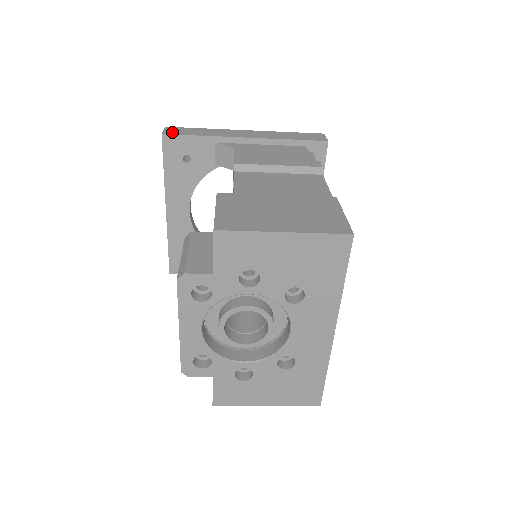
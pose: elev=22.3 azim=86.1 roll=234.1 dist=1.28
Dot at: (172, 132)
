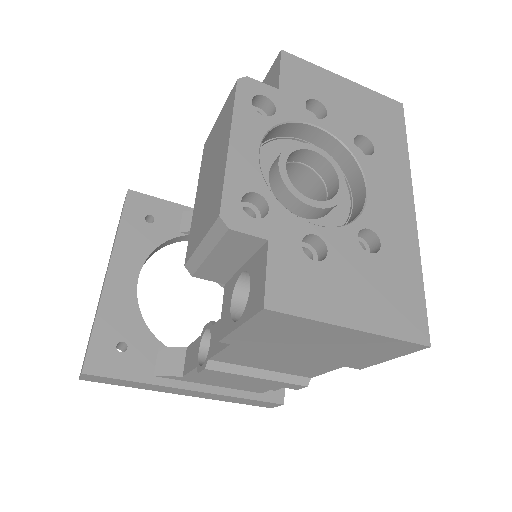
Dot at: occluded
